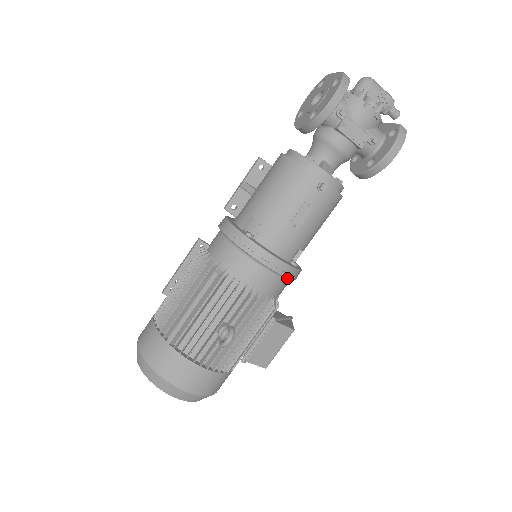
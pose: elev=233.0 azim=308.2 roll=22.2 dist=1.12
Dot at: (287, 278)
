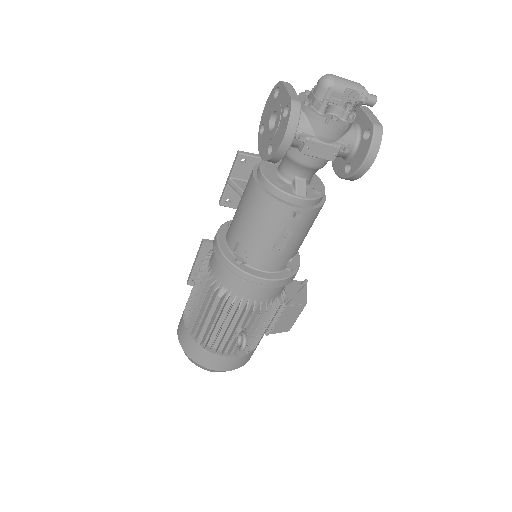
Dot at: (285, 283)
